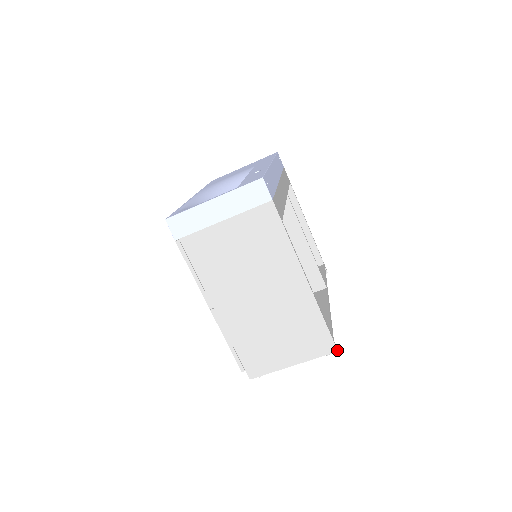
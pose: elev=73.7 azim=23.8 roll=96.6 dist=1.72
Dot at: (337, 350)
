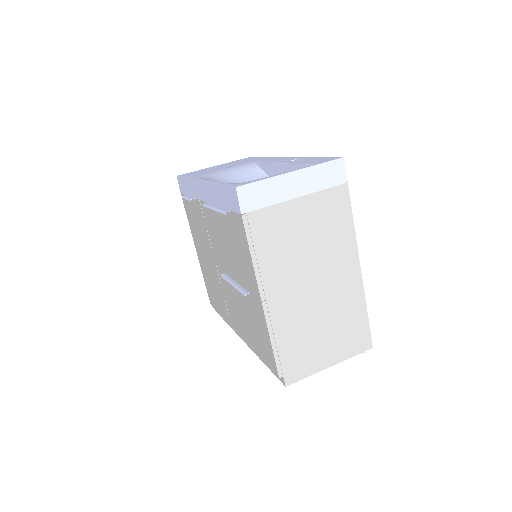
Dot at: (372, 347)
